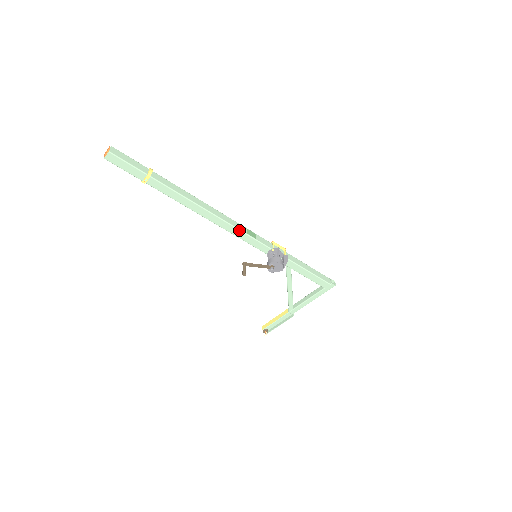
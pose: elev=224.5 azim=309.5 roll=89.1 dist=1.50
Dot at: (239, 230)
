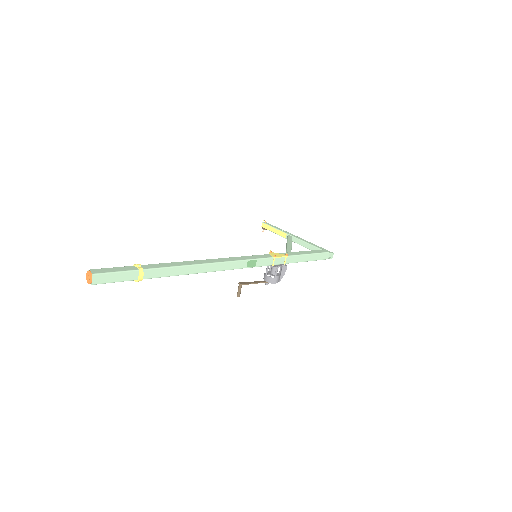
Dot at: occluded
